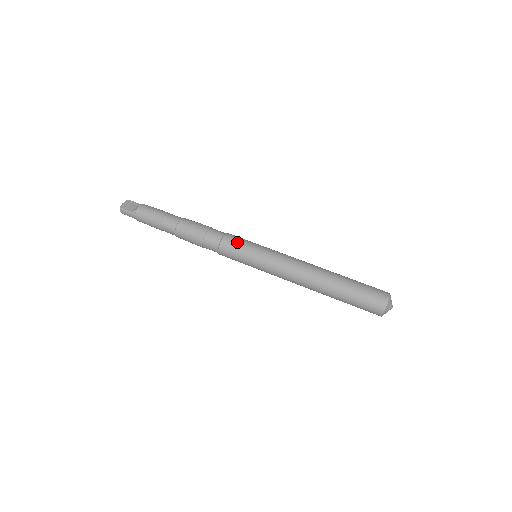
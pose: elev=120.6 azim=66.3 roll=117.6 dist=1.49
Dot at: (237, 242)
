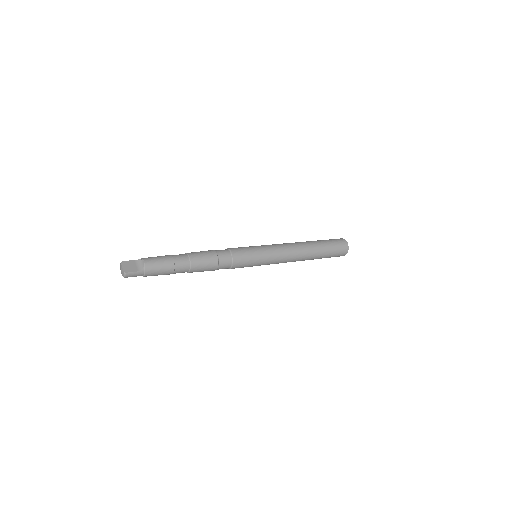
Dot at: (244, 252)
